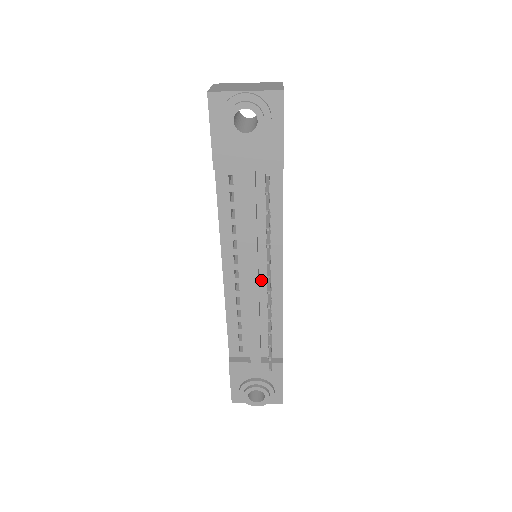
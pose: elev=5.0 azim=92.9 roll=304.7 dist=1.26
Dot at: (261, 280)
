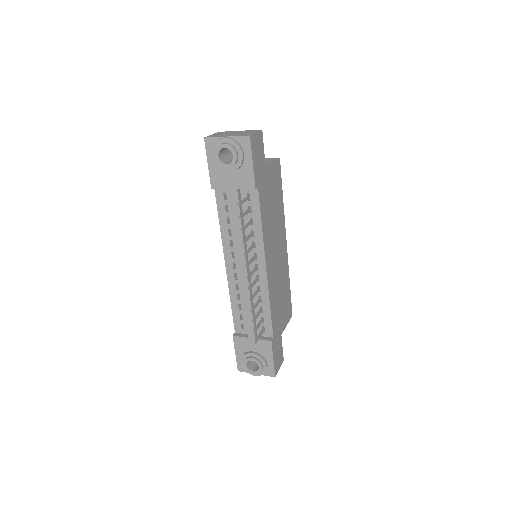
Dot at: occluded
